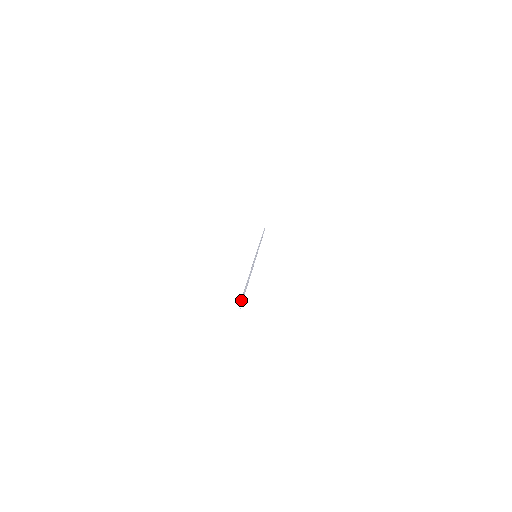
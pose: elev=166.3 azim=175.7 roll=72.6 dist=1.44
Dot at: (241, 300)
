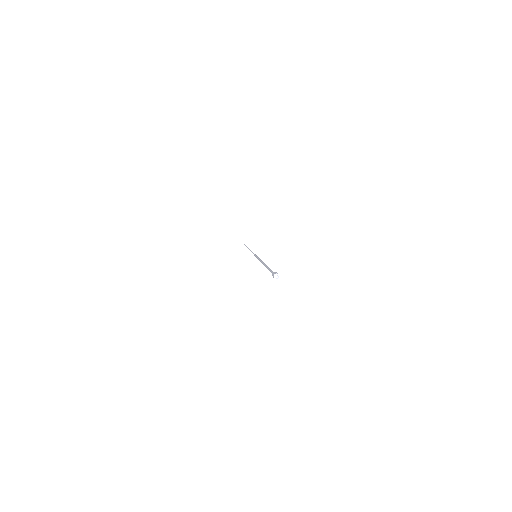
Dot at: (273, 273)
